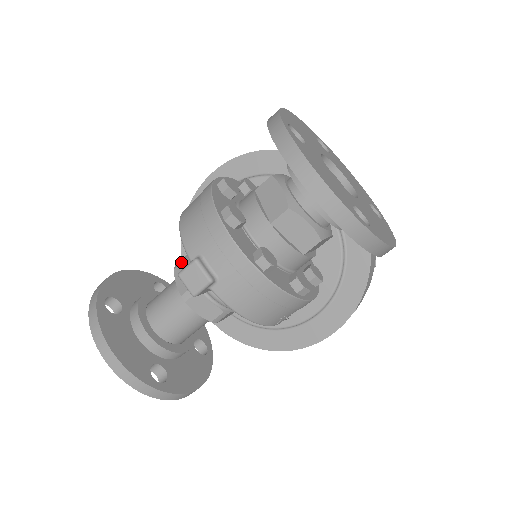
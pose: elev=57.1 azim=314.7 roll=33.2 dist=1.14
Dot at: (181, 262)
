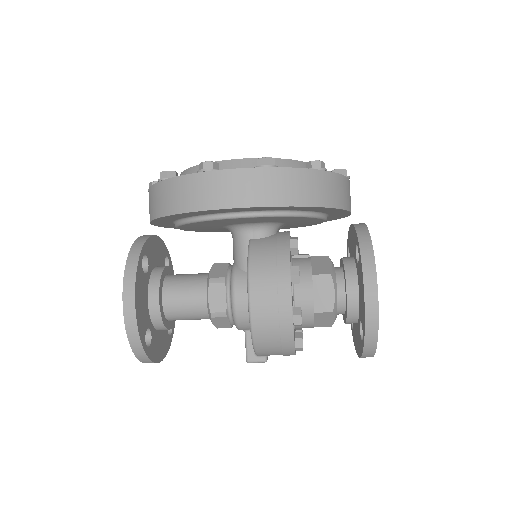
Dot at: (222, 318)
